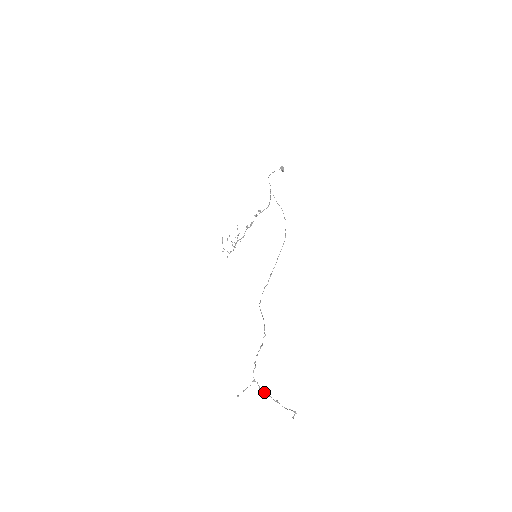
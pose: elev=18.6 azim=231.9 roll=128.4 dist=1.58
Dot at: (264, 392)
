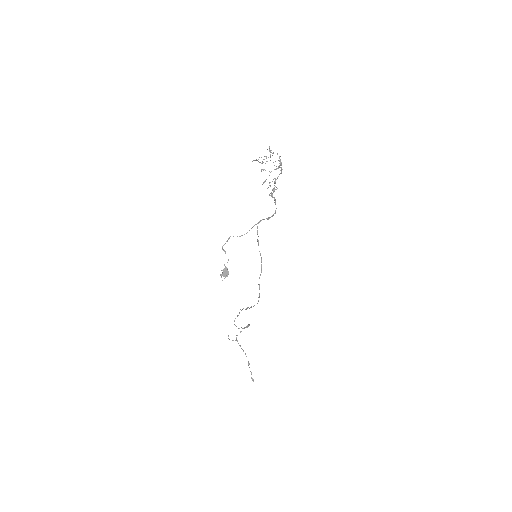
Dot at: occluded
